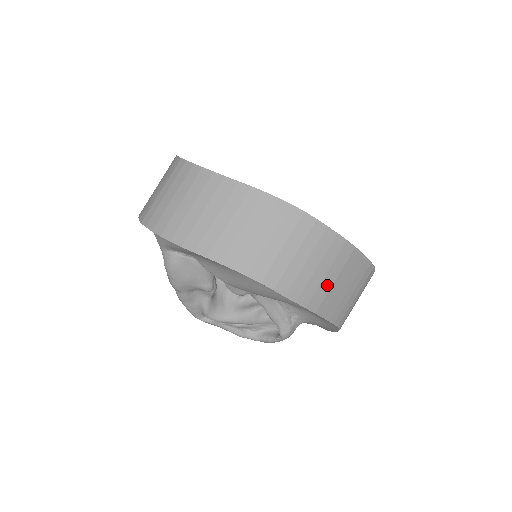
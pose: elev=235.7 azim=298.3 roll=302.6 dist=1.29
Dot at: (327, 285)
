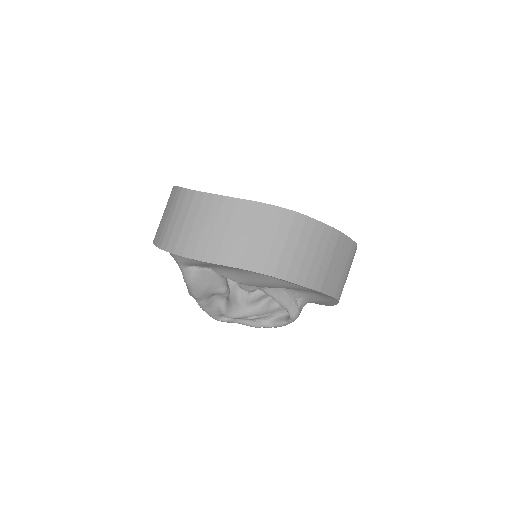
Dot at: (325, 267)
